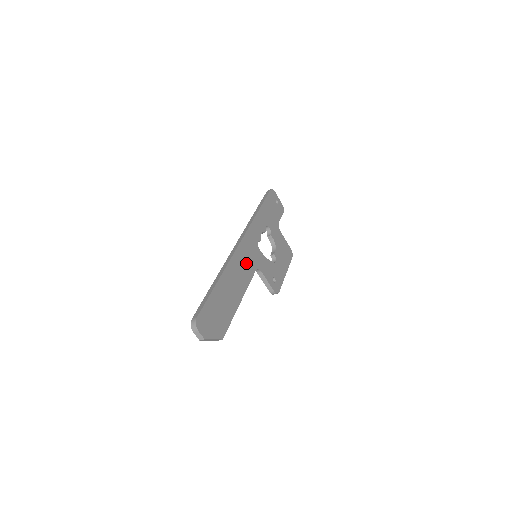
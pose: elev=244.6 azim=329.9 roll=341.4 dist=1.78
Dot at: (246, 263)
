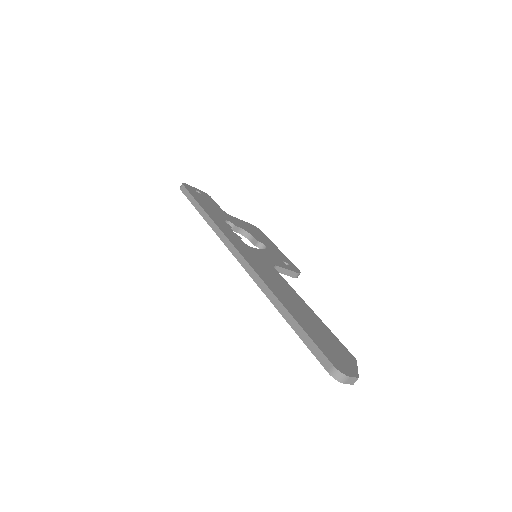
Dot at: (266, 270)
